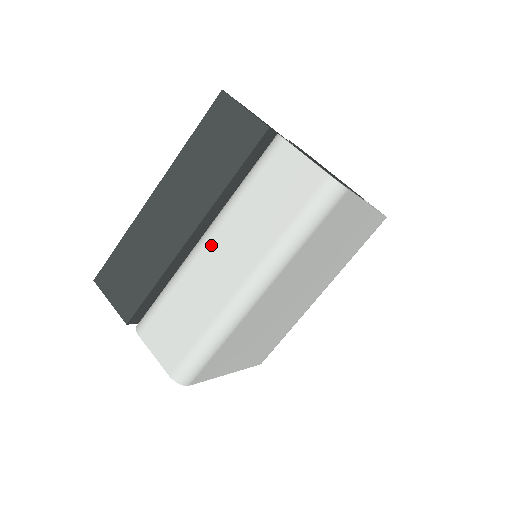
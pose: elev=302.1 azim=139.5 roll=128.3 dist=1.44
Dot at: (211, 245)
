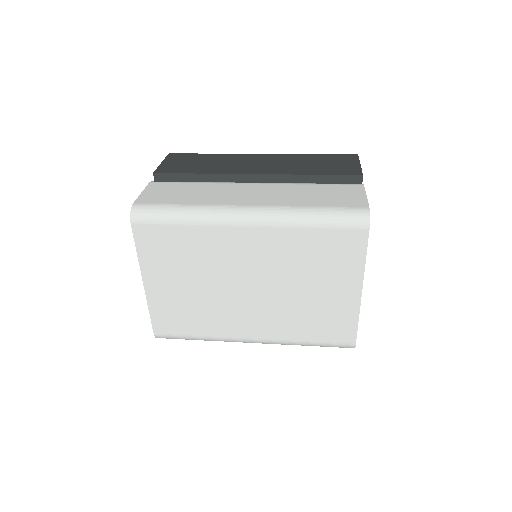
Dot at: (256, 185)
